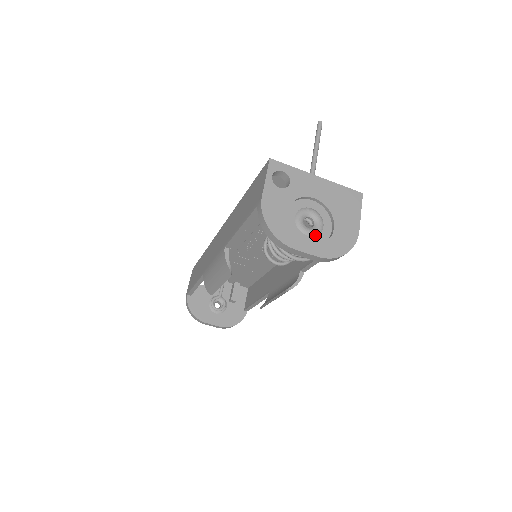
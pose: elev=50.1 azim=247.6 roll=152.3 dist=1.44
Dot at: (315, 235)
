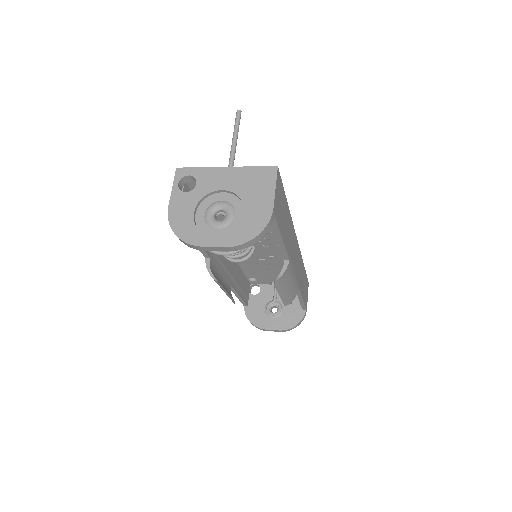
Dot at: (226, 226)
